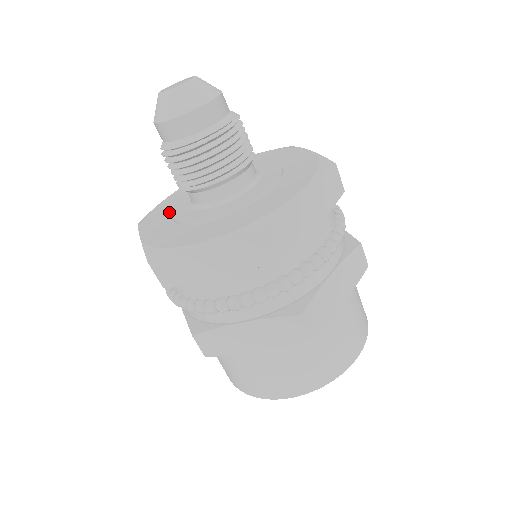
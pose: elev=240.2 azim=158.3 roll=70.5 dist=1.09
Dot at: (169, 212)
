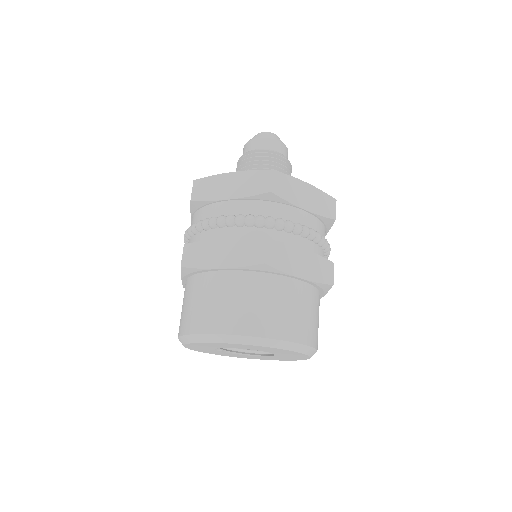
Dot at: occluded
